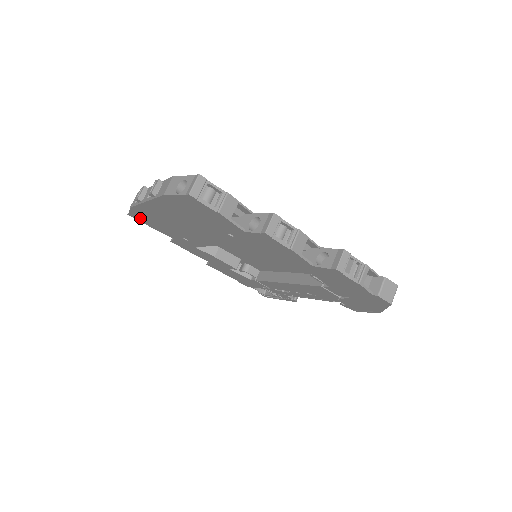
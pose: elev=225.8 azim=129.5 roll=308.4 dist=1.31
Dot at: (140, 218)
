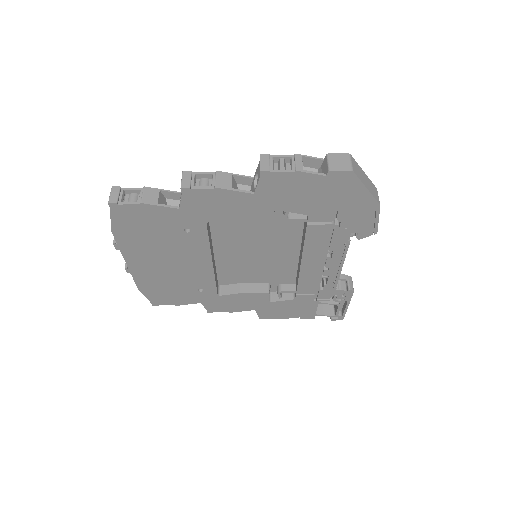
Dot at: (159, 299)
